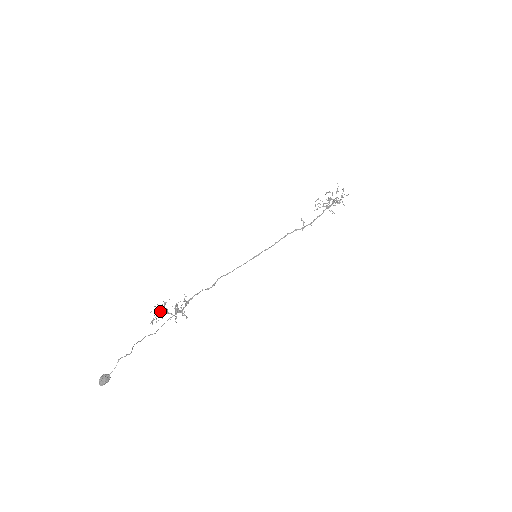
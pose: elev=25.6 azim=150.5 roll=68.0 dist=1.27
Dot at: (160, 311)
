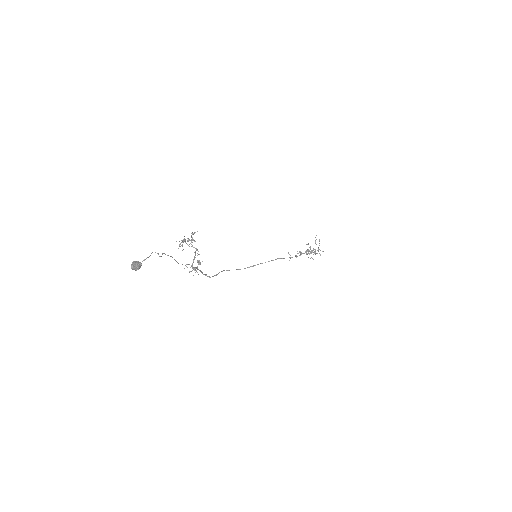
Dot at: occluded
